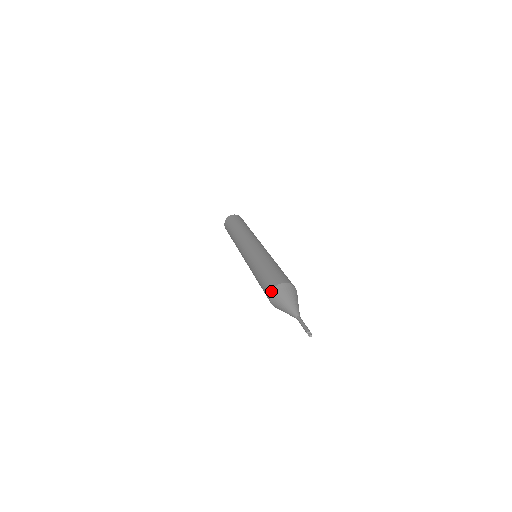
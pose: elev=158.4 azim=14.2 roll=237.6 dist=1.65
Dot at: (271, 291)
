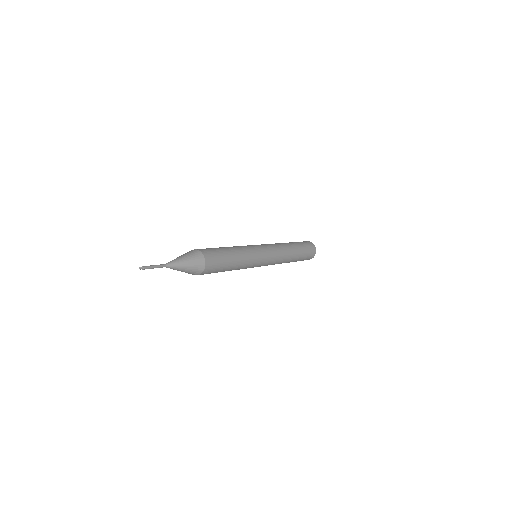
Dot at: occluded
